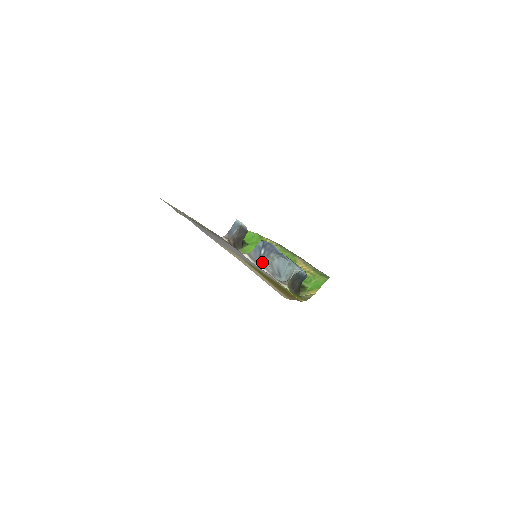
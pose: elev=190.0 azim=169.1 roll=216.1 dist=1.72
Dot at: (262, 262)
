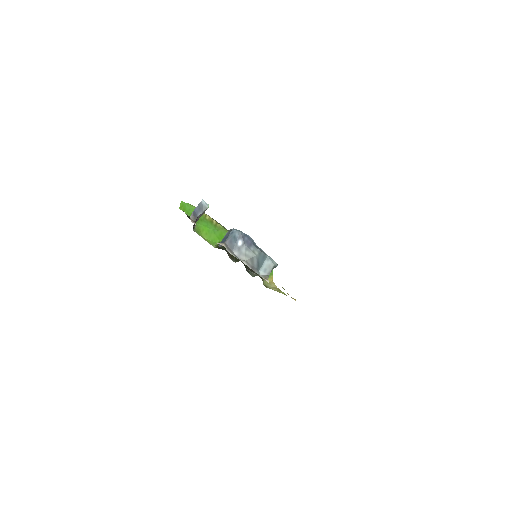
Dot at: (241, 254)
